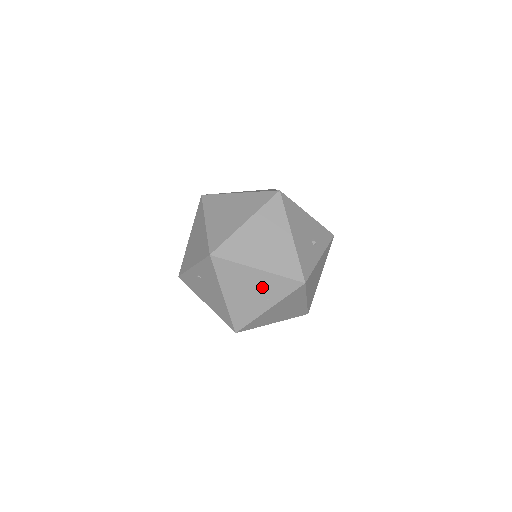
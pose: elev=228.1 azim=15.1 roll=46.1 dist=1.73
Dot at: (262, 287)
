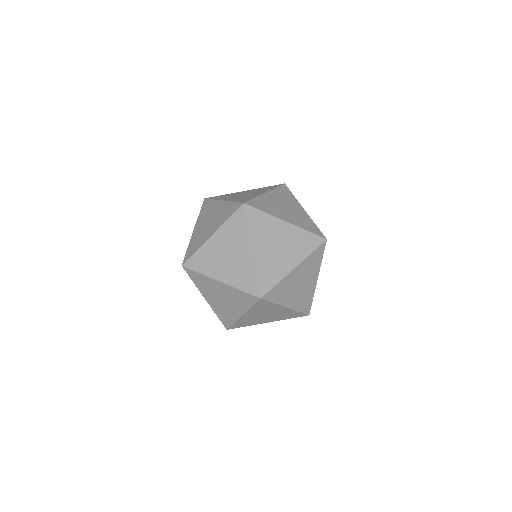
Dot at: (278, 314)
